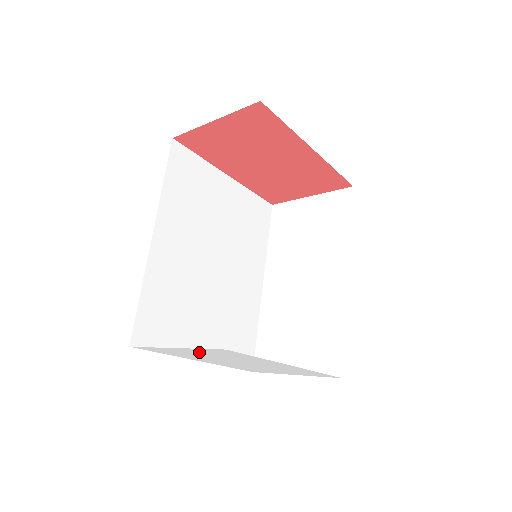
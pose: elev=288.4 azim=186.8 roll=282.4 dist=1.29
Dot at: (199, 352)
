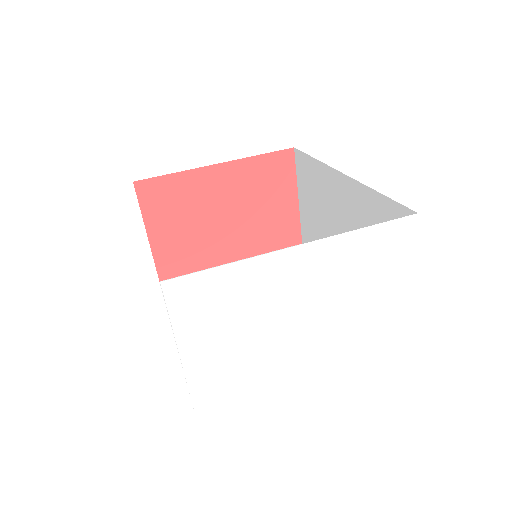
Dot at: (209, 338)
